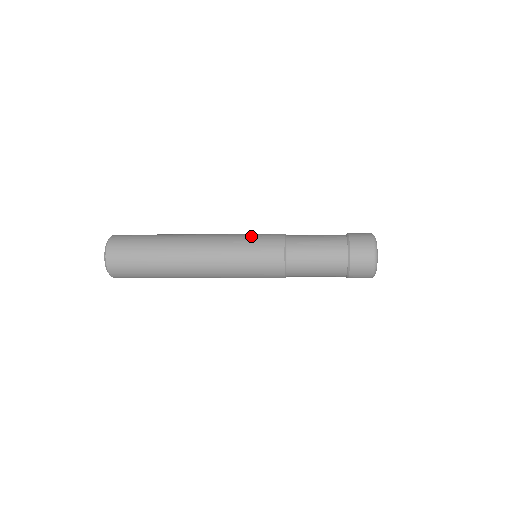
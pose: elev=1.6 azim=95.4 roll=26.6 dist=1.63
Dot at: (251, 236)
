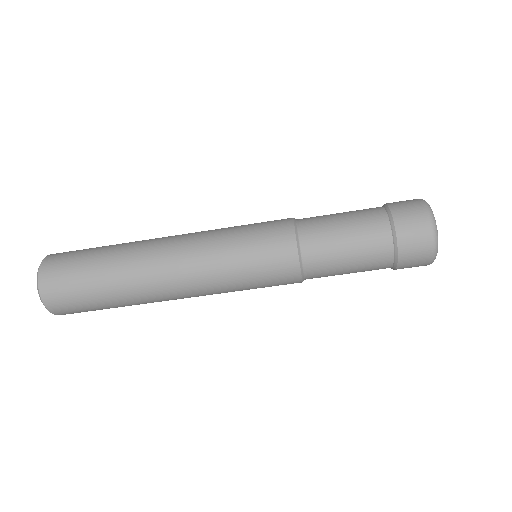
Dot at: occluded
